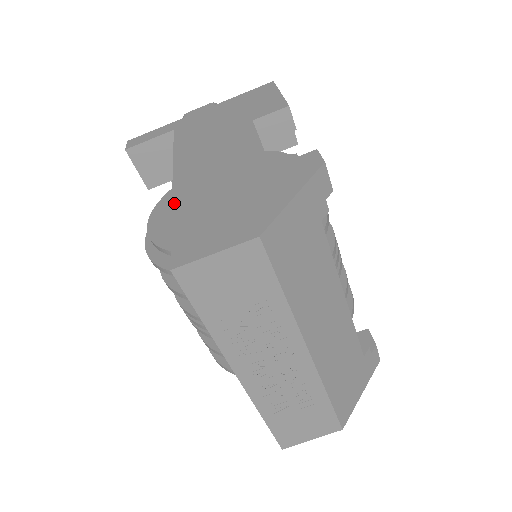
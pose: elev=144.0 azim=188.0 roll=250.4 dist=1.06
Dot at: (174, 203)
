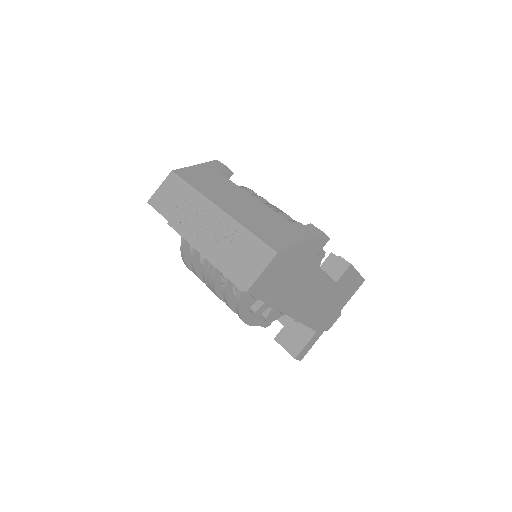
Dot at: occluded
